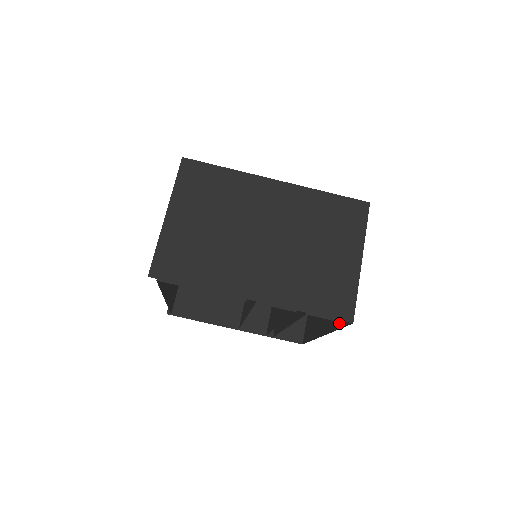
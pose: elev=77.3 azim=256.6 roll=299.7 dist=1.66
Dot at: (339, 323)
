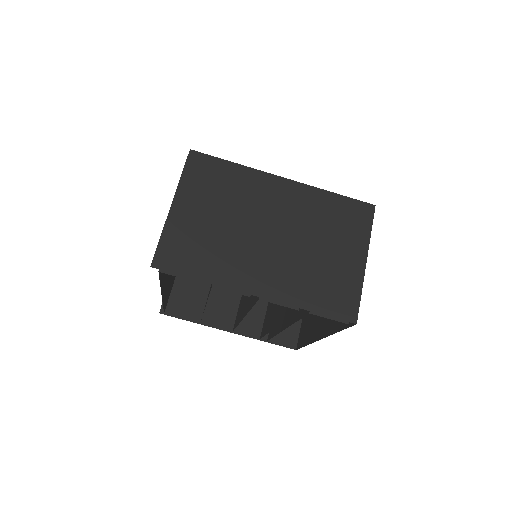
Dot at: (340, 325)
